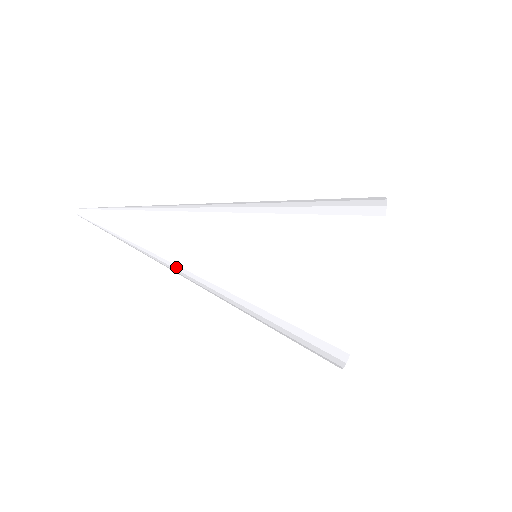
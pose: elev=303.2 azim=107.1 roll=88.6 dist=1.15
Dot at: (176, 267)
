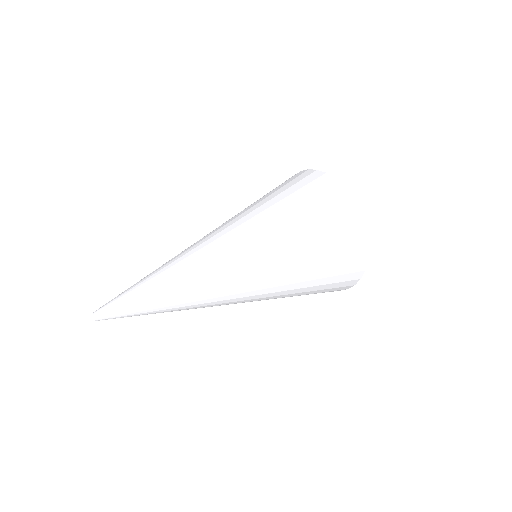
Dot at: (223, 302)
